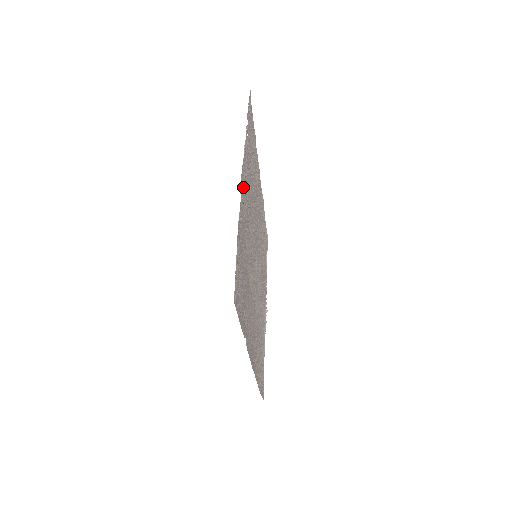
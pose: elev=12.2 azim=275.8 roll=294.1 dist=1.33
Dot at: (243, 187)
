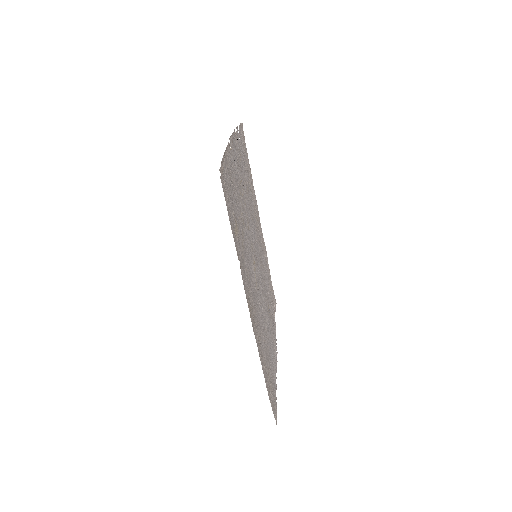
Dot at: (234, 152)
